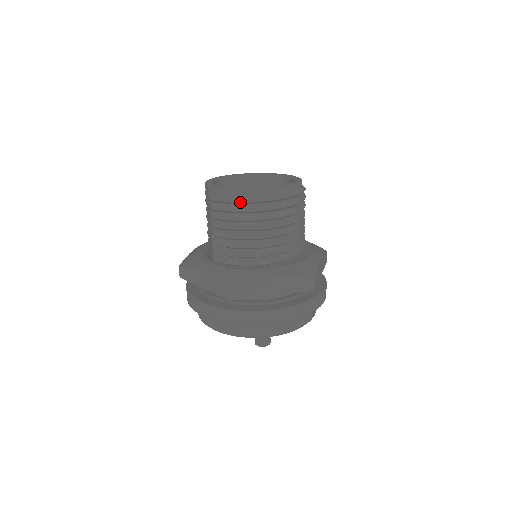
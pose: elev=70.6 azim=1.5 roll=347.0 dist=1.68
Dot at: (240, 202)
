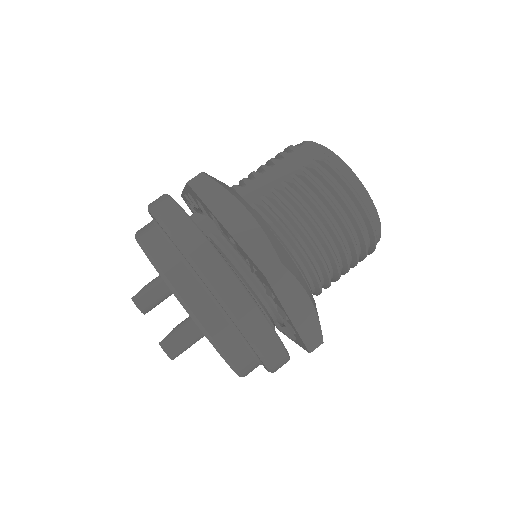
Dot at: (358, 199)
